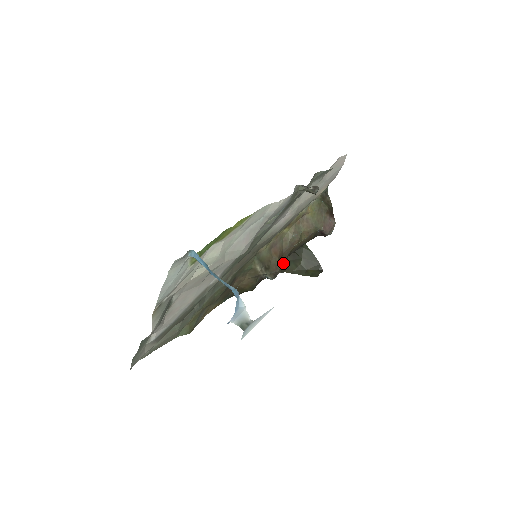
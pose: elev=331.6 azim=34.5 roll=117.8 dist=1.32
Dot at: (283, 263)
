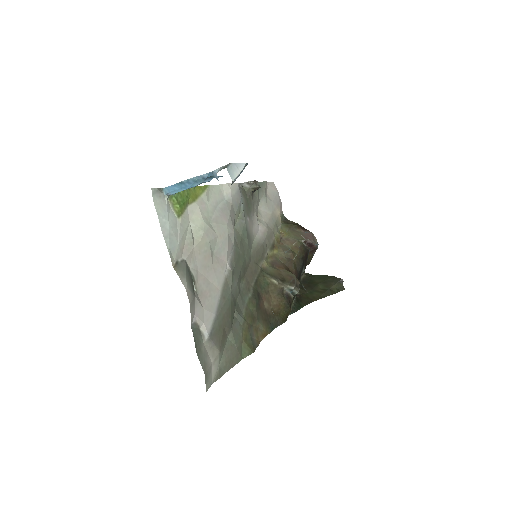
Dot at: (305, 296)
